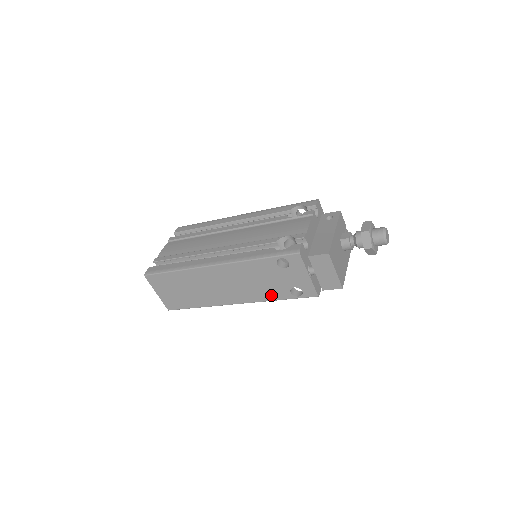
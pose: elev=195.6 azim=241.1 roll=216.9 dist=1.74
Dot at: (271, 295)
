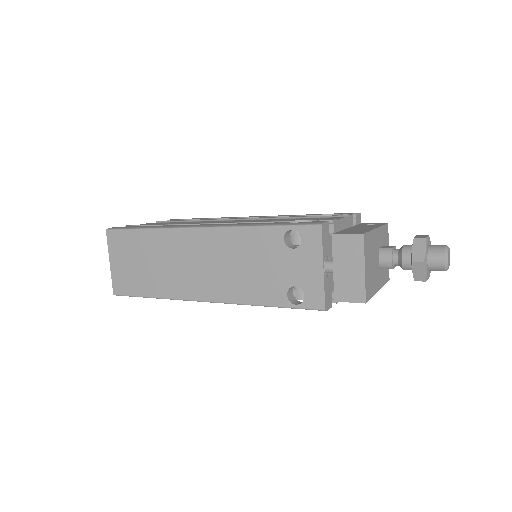
Dot at: (258, 294)
